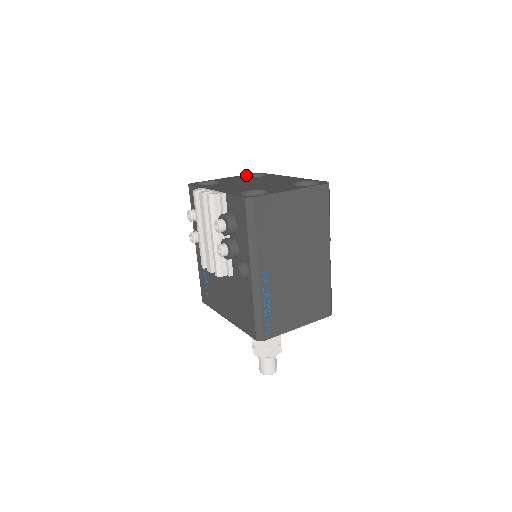
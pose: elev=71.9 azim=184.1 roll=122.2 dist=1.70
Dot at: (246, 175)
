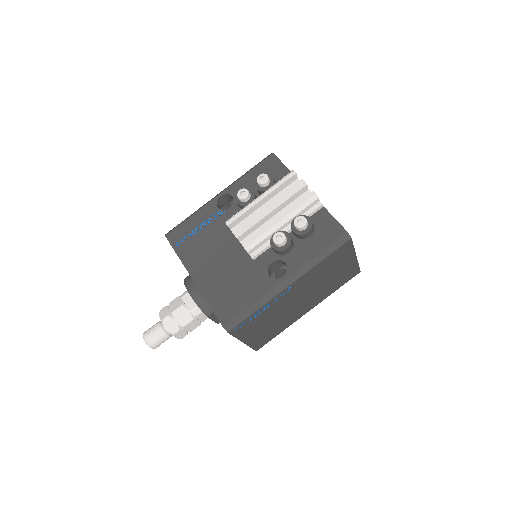
Dot at: occluded
